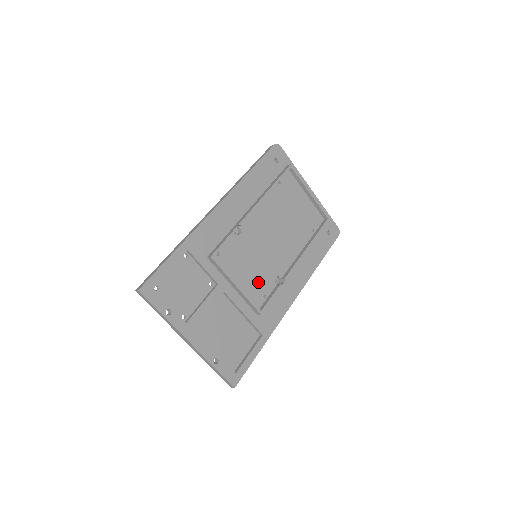
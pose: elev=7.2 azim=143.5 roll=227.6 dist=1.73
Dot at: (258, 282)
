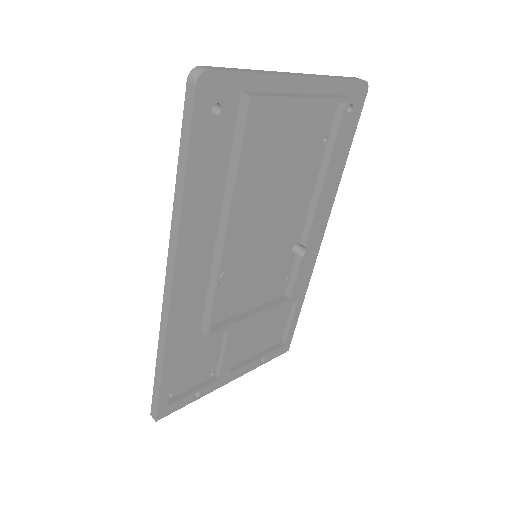
Dot at: (273, 278)
